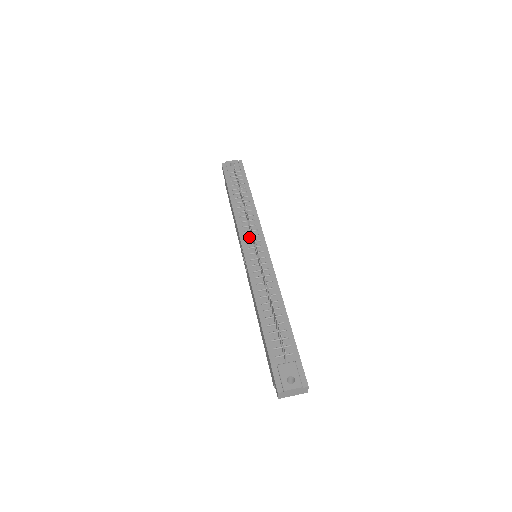
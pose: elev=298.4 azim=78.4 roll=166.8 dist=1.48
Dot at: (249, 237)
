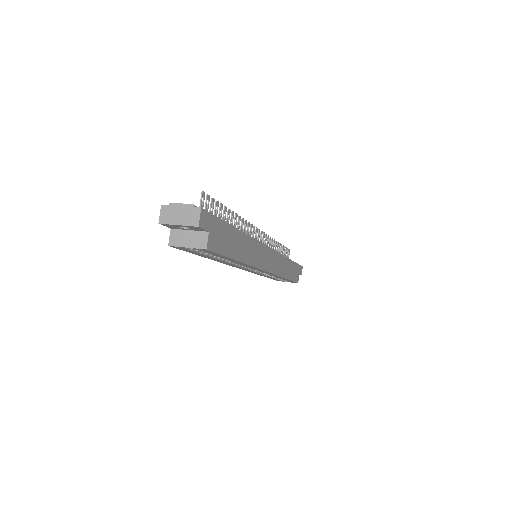
Dot at: occluded
